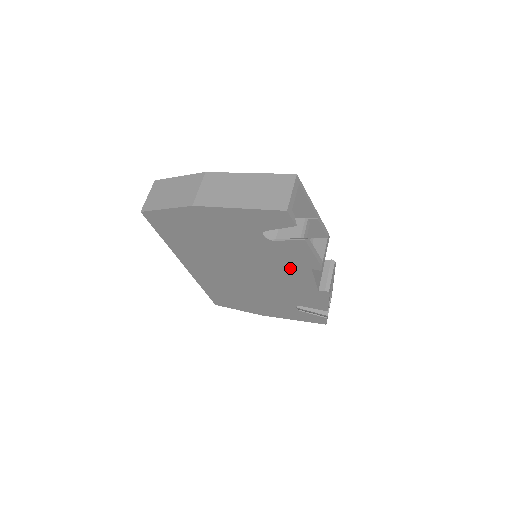
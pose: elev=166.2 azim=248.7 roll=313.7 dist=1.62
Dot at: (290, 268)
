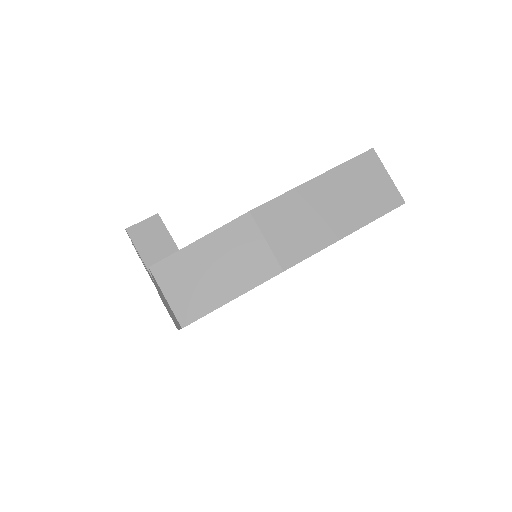
Dot at: occluded
